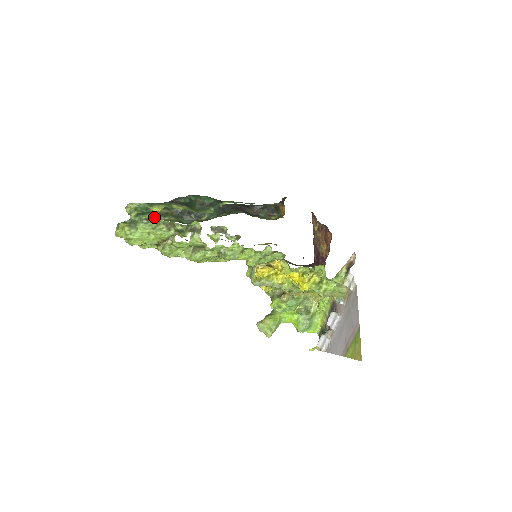
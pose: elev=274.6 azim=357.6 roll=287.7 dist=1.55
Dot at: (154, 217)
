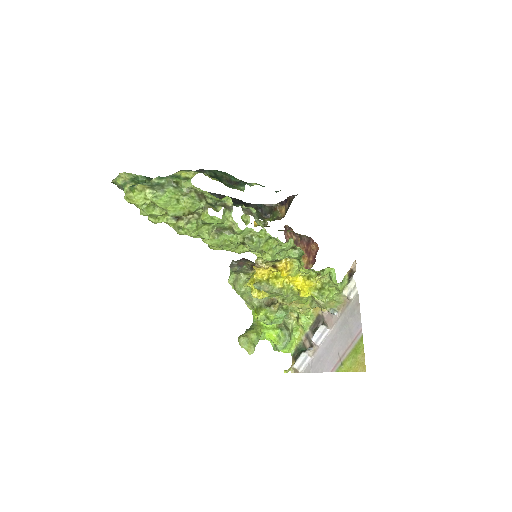
Dot at: (185, 182)
